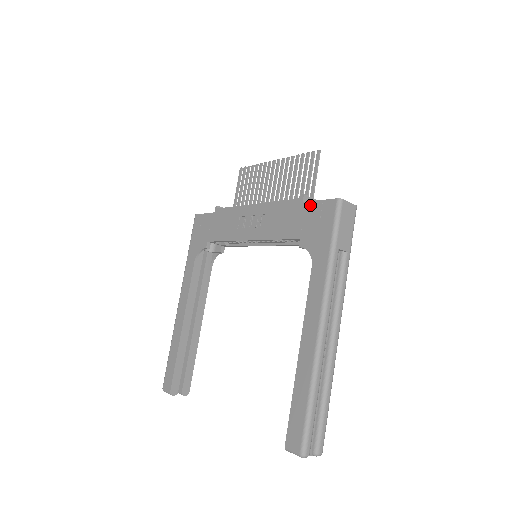
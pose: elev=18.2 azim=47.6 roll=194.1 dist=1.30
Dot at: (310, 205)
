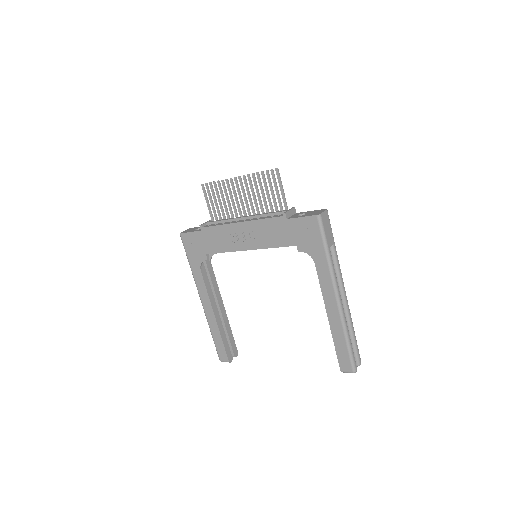
Dot at: (295, 221)
